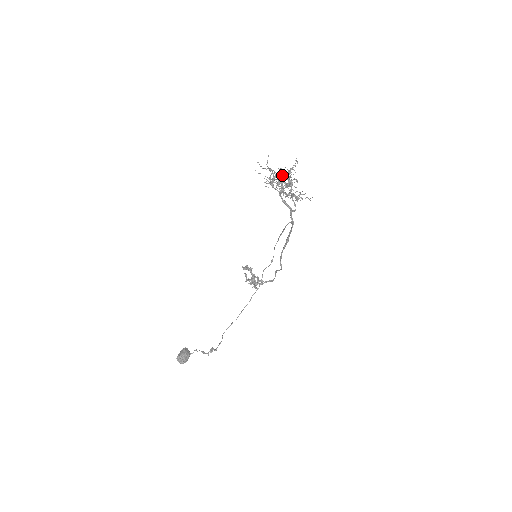
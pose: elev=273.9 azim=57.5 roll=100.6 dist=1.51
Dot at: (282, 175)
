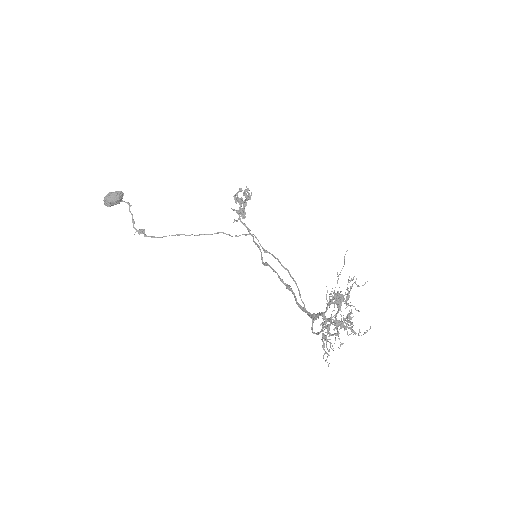
Dot at: (344, 322)
